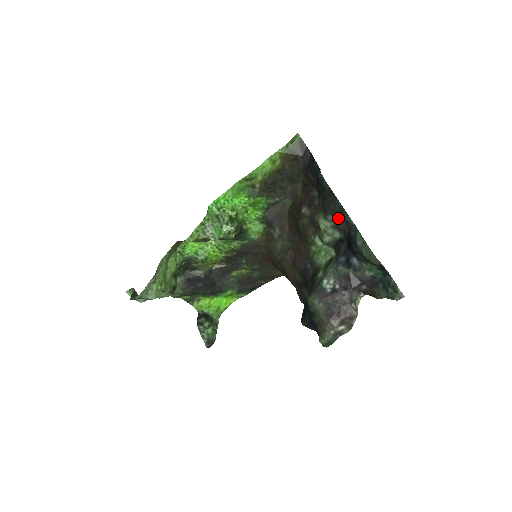
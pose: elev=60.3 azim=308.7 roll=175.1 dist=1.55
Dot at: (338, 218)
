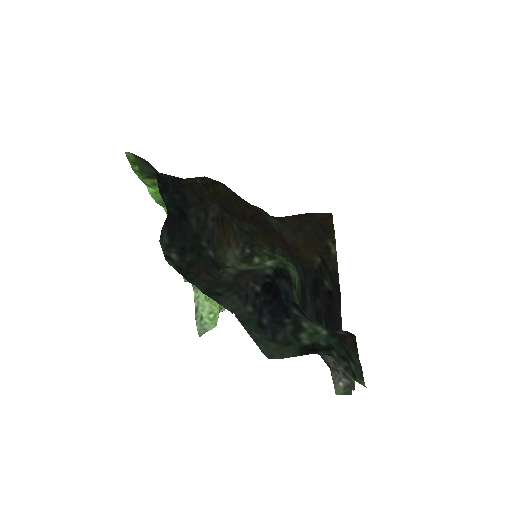
Dot at: (231, 277)
